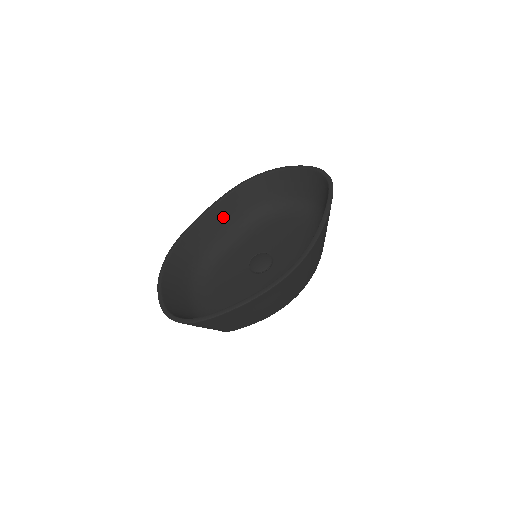
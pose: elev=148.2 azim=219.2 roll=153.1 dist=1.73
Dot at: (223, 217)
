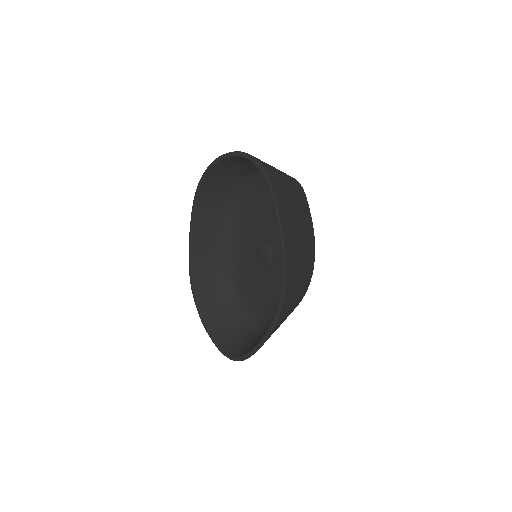
Dot at: (208, 226)
